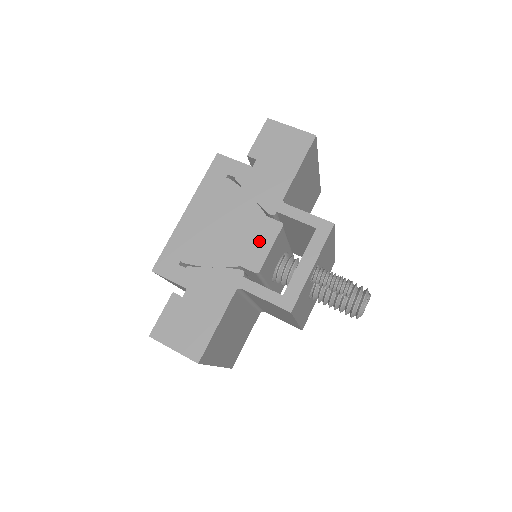
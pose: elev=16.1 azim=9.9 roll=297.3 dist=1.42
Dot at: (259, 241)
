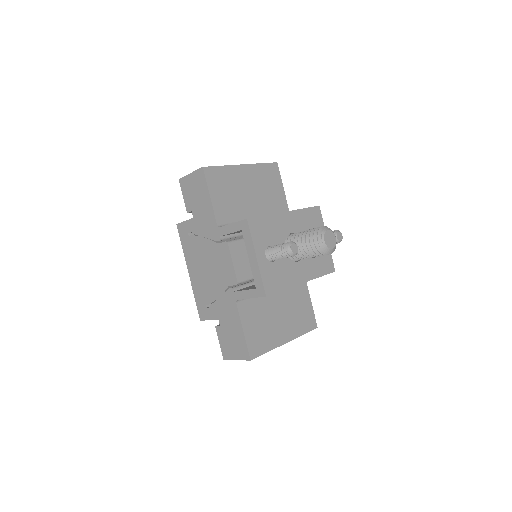
Dot at: (225, 263)
